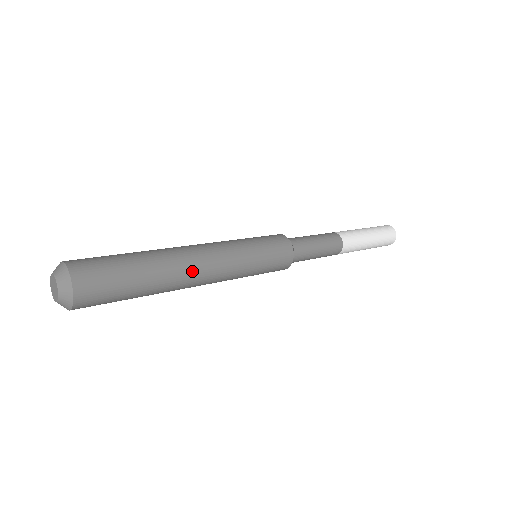
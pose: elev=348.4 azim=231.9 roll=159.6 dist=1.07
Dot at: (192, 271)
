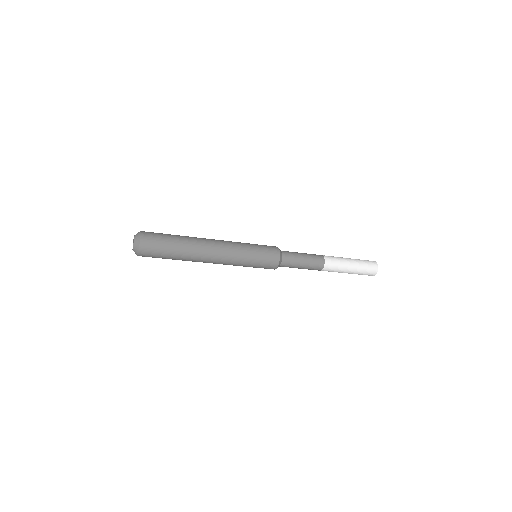
Dot at: (207, 250)
